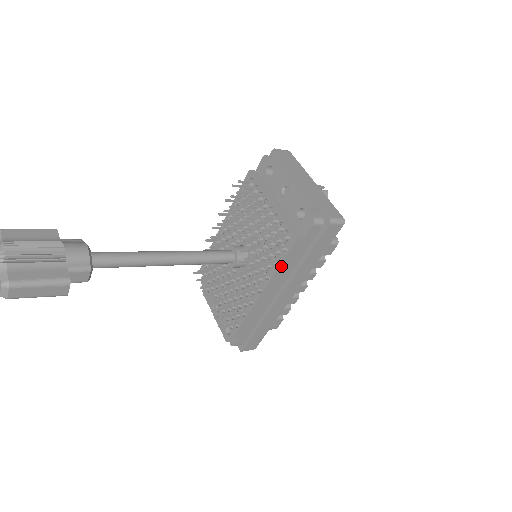
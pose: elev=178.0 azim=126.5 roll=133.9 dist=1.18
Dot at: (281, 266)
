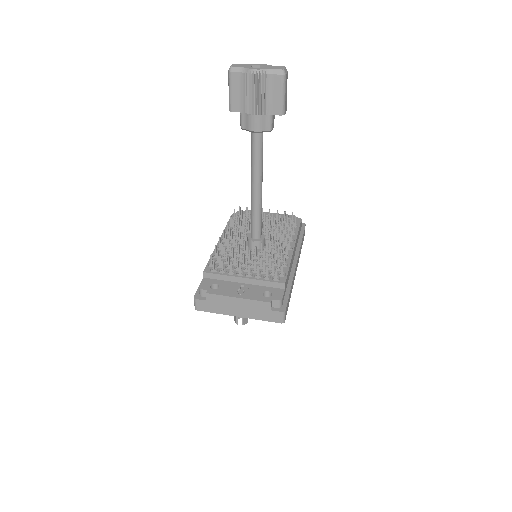
Dot at: (297, 235)
